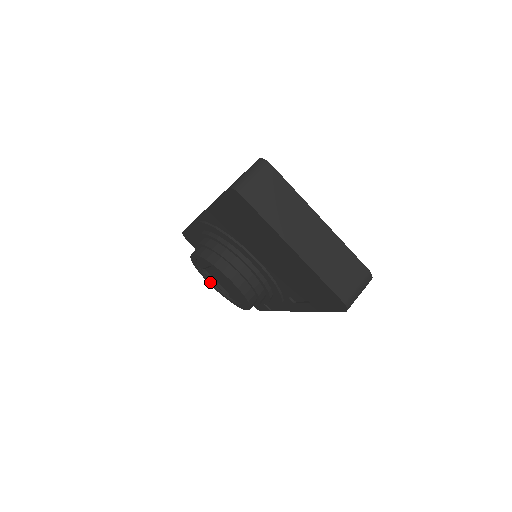
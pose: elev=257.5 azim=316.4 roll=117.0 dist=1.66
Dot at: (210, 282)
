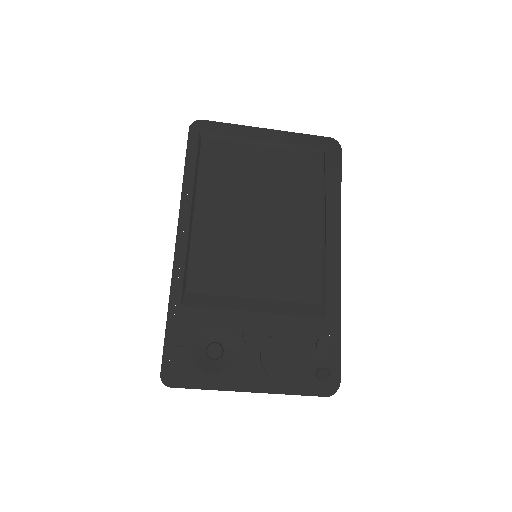
Dot at: occluded
